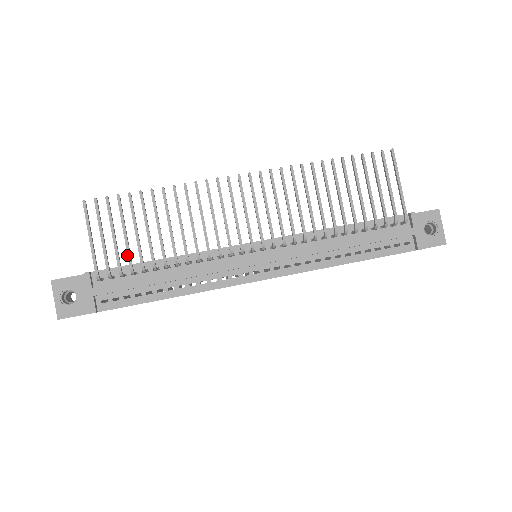
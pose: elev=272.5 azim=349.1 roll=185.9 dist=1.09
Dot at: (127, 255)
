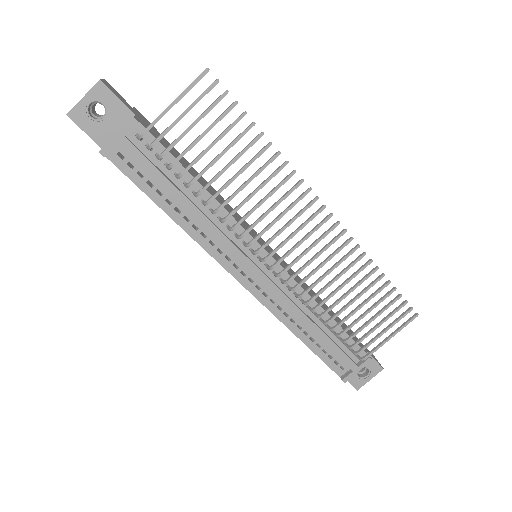
Dot at: (182, 152)
